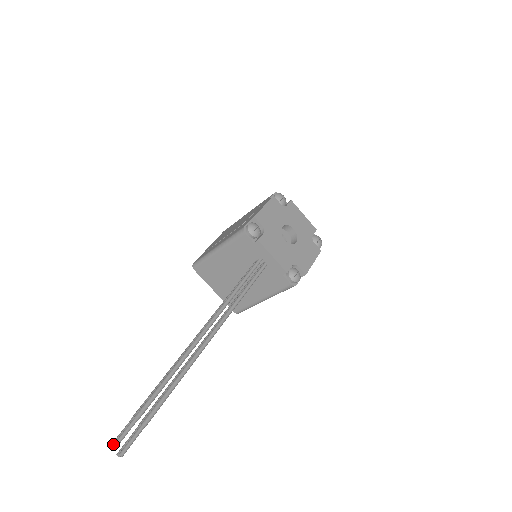
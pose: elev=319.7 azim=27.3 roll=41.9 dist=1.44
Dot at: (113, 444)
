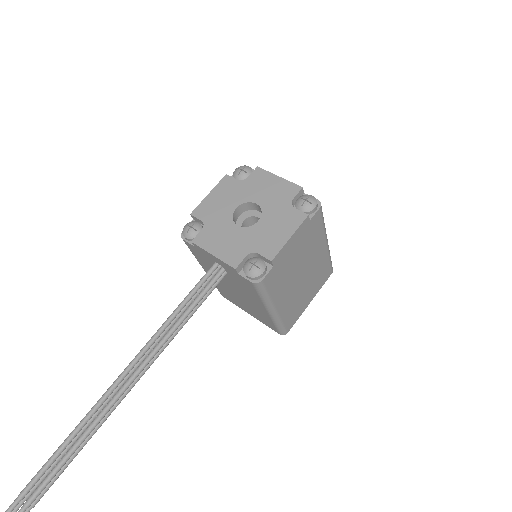
Dot at: out of frame
